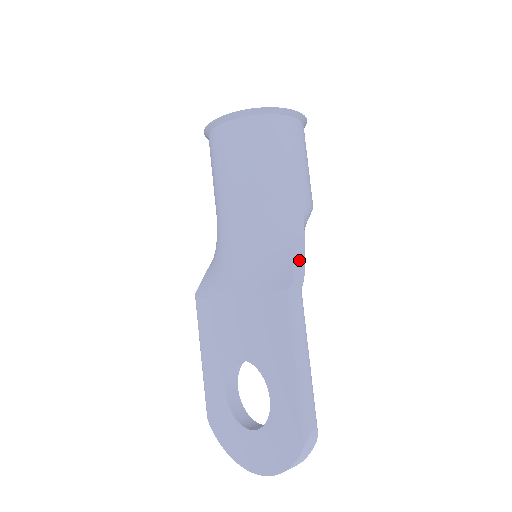
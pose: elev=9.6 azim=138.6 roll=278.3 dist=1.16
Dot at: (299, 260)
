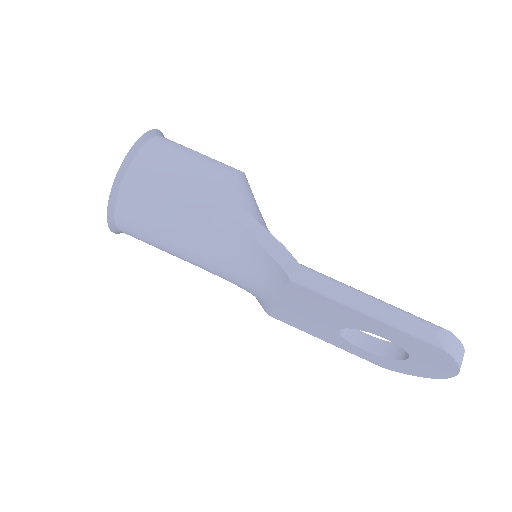
Dot at: (271, 246)
